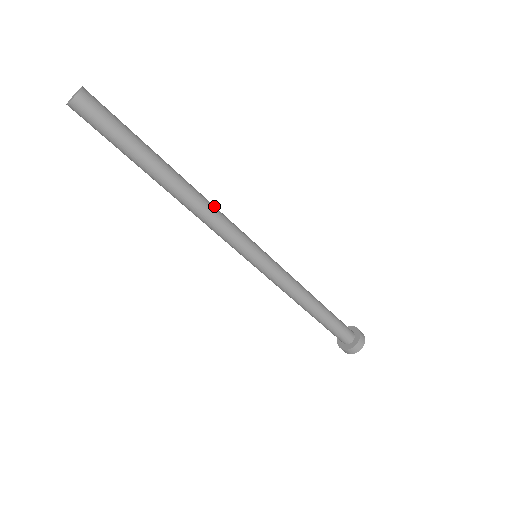
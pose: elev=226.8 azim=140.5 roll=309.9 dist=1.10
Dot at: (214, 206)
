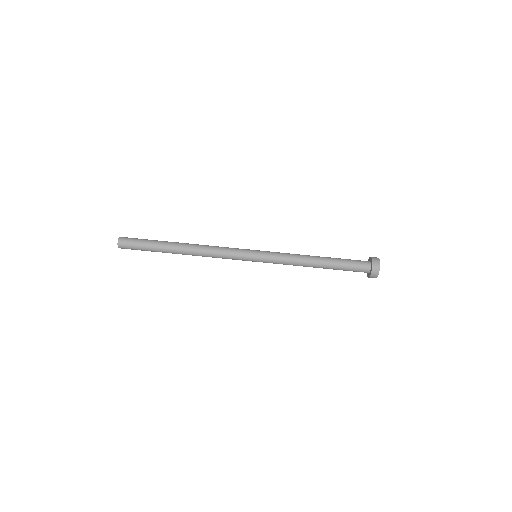
Dot at: occluded
